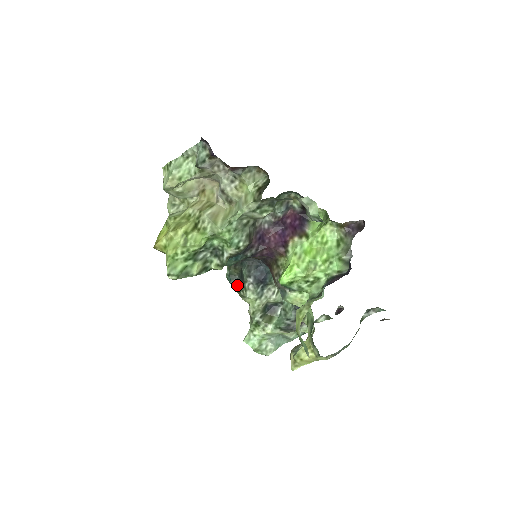
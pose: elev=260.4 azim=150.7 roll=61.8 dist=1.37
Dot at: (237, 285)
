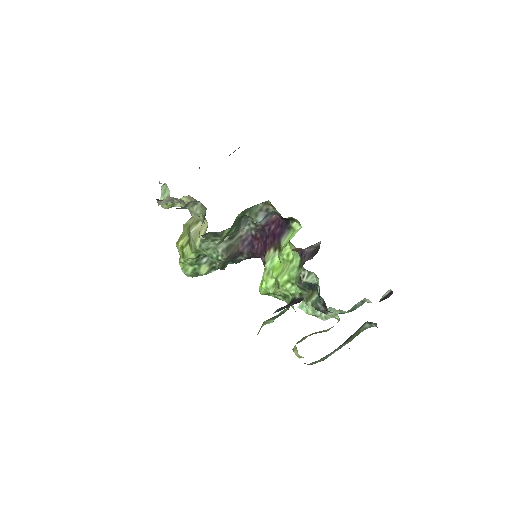
Dot at: occluded
